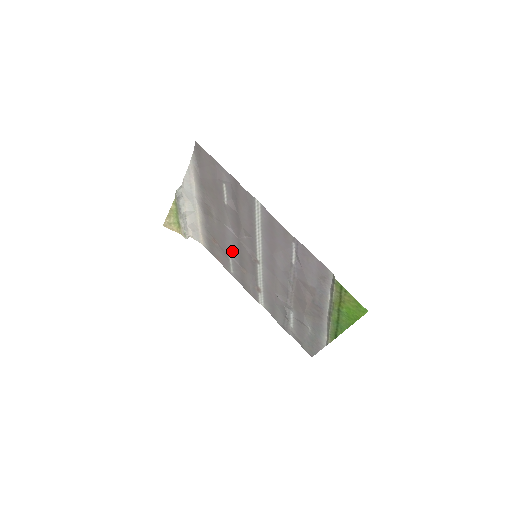
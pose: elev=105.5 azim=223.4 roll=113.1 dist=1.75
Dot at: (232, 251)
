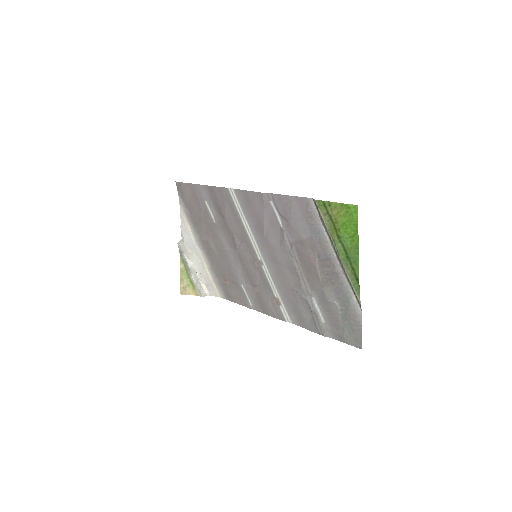
Dot at: (240, 275)
